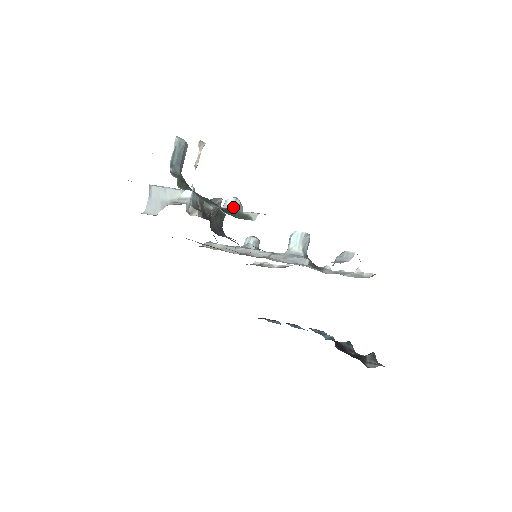
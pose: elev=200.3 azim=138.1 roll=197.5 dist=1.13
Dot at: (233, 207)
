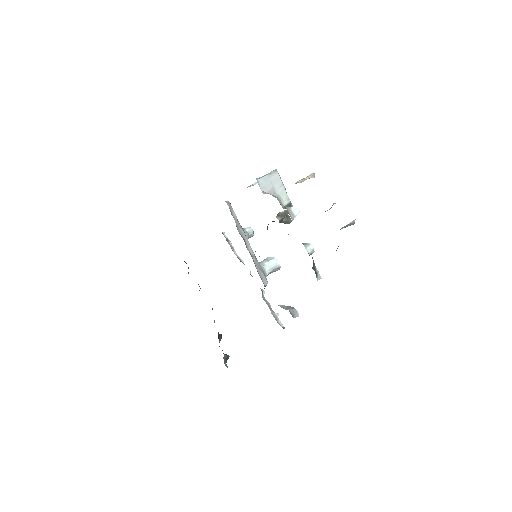
Dot at: (310, 253)
